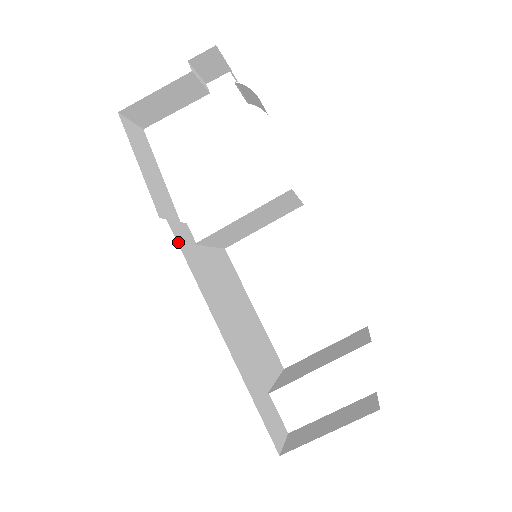
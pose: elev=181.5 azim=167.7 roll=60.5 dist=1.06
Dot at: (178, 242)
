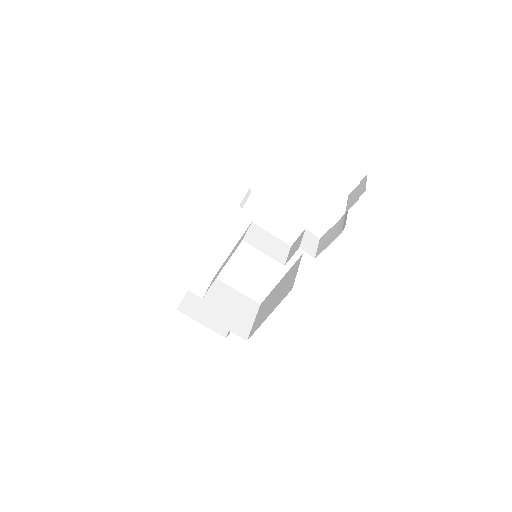
Dot at: occluded
